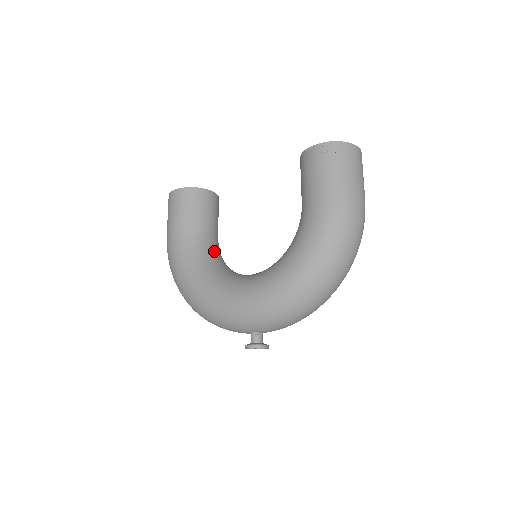
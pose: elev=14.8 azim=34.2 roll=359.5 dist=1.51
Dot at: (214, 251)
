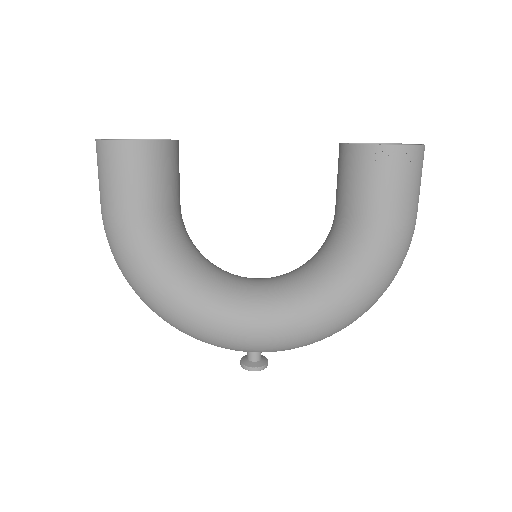
Dot at: (187, 238)
